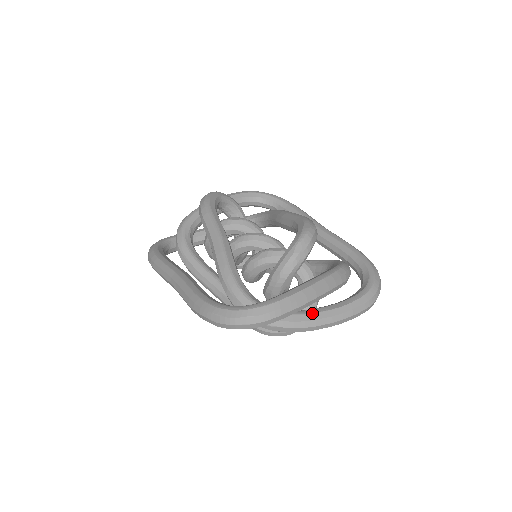
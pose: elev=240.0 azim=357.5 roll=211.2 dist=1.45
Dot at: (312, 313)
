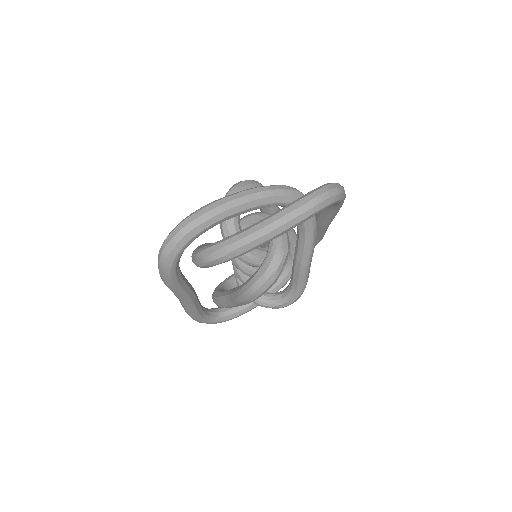
Dot at: (250, 226)
